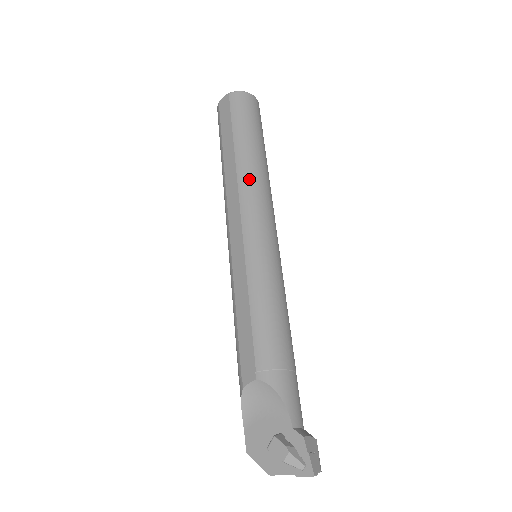
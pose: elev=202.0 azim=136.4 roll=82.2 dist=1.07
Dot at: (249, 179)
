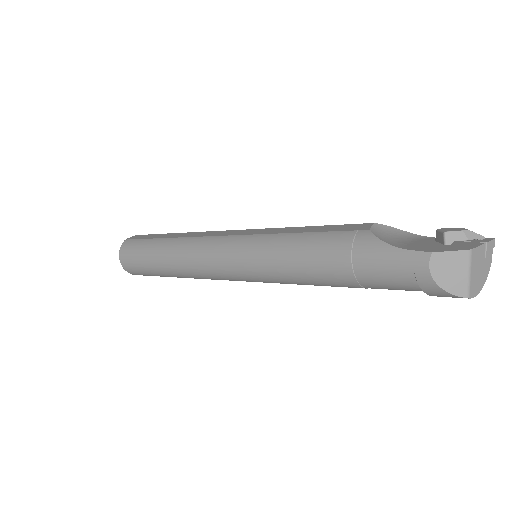
Dot at: occluded
